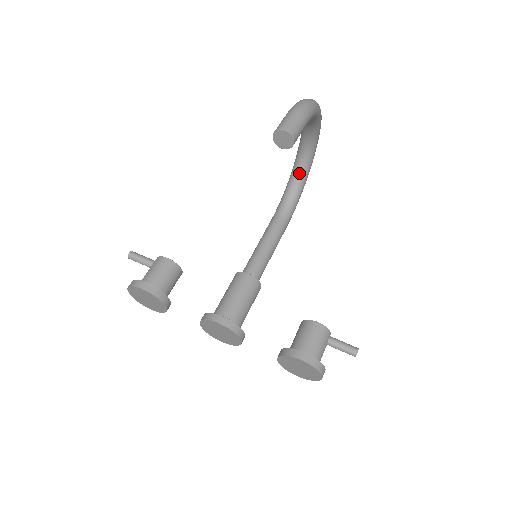
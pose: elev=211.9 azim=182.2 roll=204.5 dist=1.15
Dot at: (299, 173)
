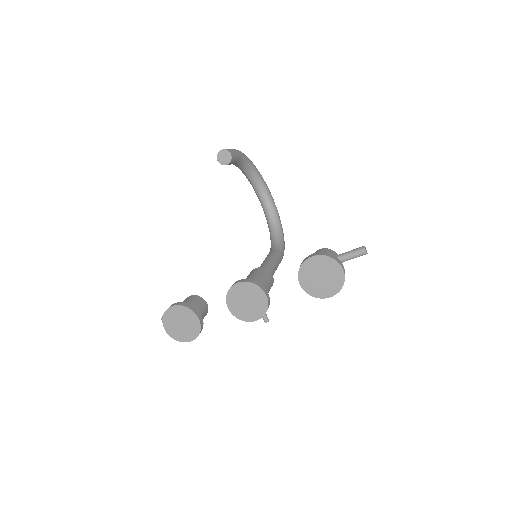
Dot at: (273, 223)
